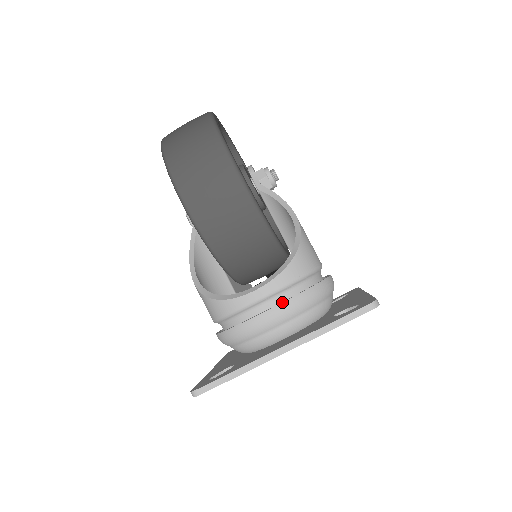
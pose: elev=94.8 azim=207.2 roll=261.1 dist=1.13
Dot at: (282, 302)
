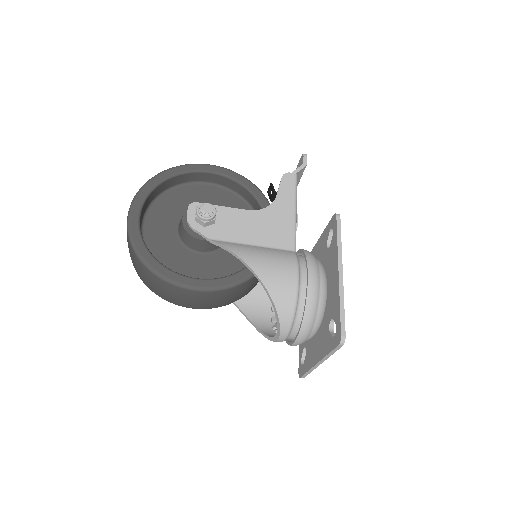
Dot at: (296, 338)
